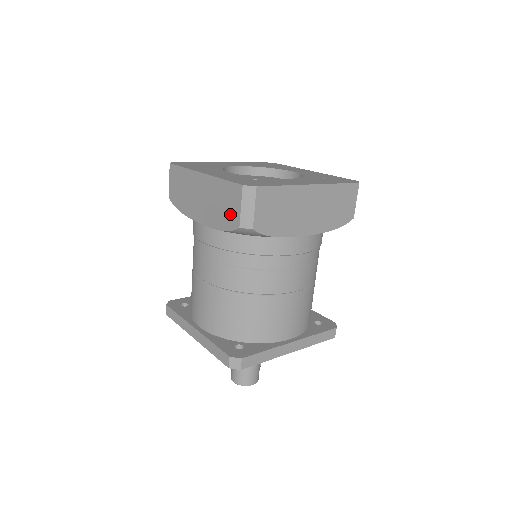
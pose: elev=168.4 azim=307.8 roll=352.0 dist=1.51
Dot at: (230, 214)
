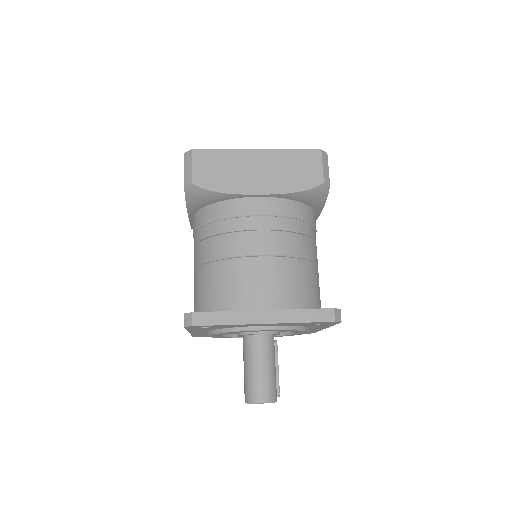
Dot at: occluded
